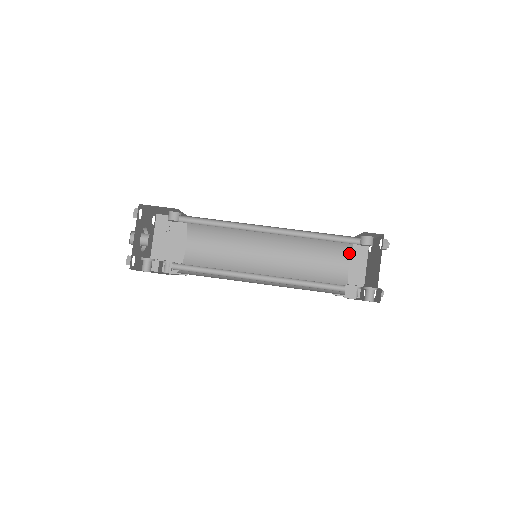
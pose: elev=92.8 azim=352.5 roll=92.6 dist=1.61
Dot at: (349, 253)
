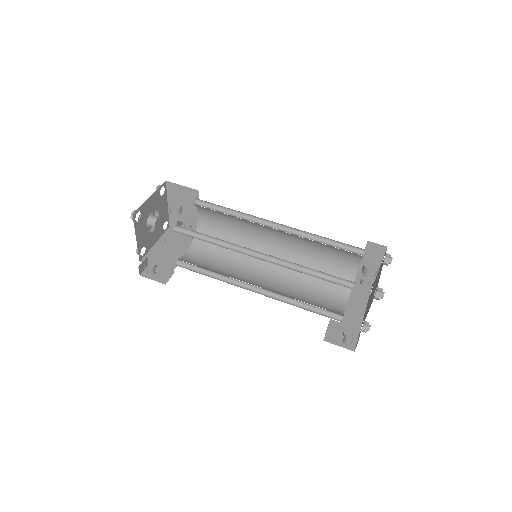
Dot at: (360, 257)
